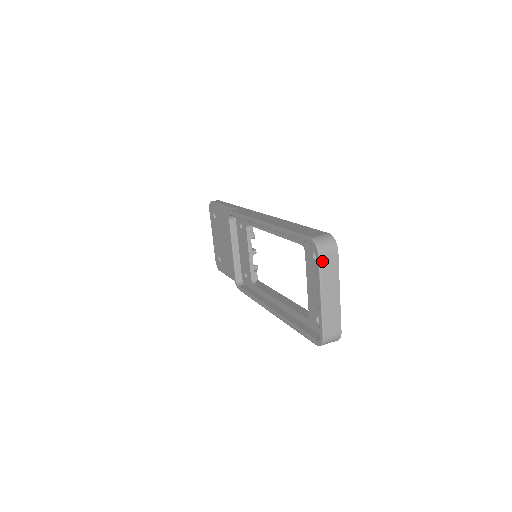
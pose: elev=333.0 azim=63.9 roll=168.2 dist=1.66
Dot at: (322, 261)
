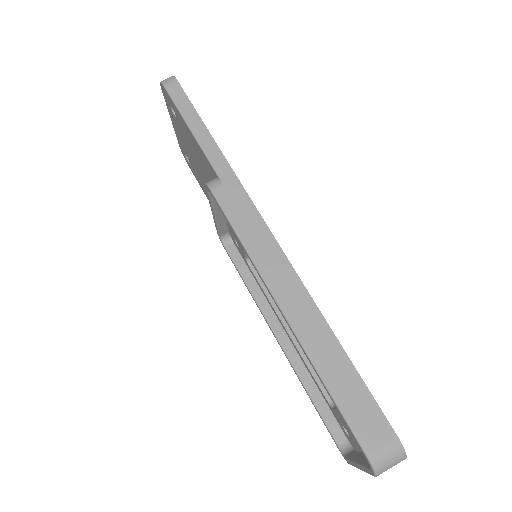
Dot at: occluded
